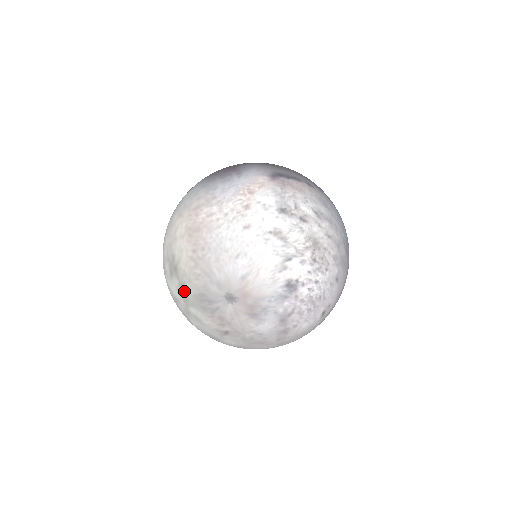
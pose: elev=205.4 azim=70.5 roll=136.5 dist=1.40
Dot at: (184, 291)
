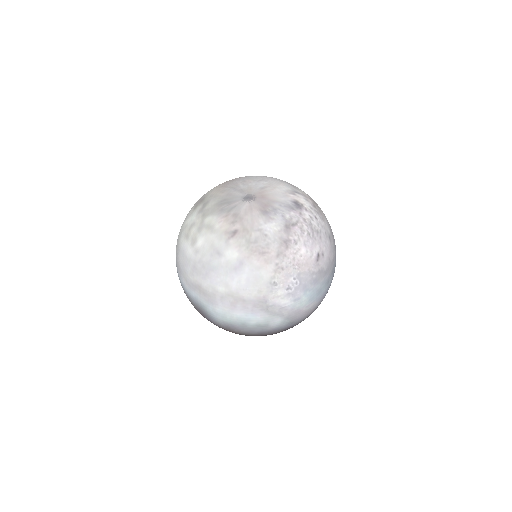
Dot at: (206, 206)
